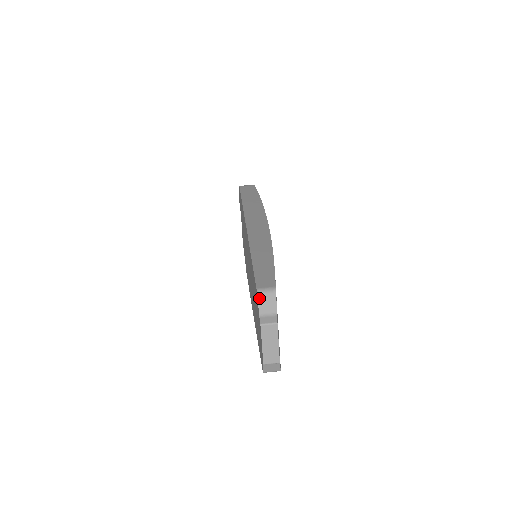
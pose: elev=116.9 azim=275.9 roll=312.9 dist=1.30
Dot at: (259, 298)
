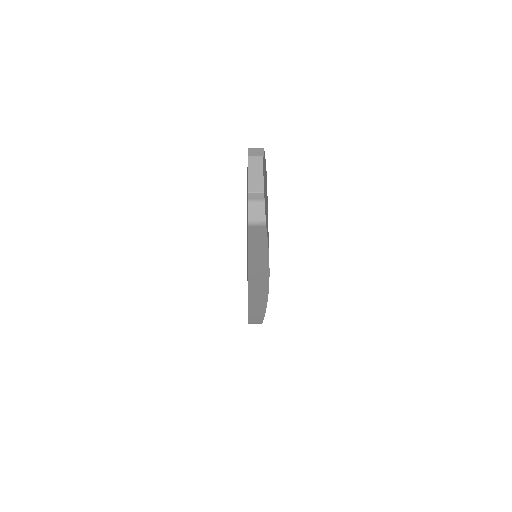
Dot at: (249, 150)
